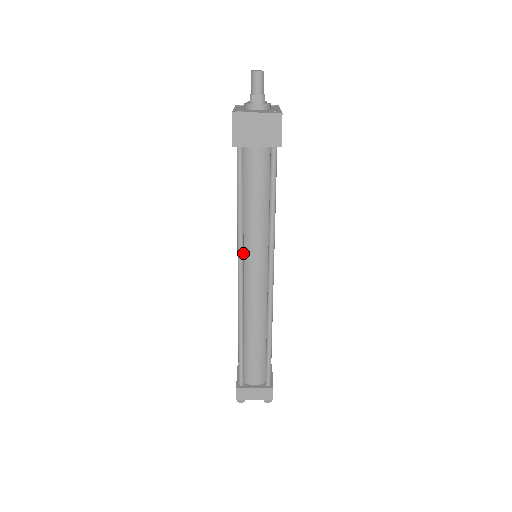
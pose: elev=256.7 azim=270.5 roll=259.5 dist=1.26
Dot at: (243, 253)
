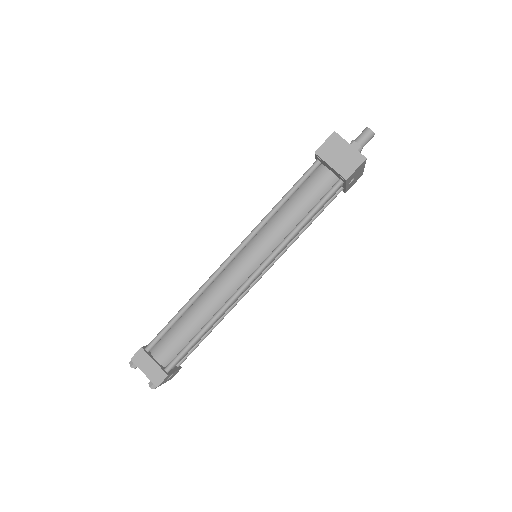
Dot at: (251, 240)
